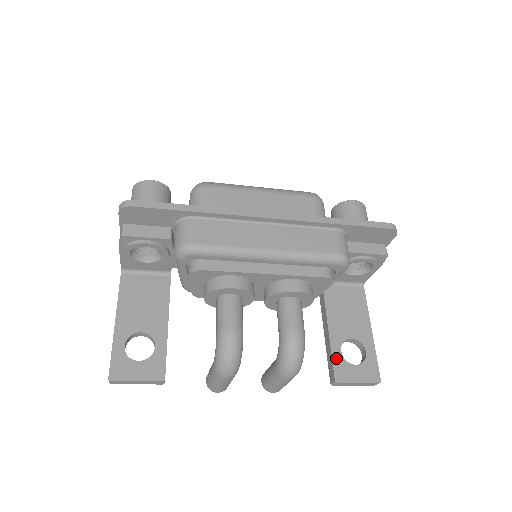
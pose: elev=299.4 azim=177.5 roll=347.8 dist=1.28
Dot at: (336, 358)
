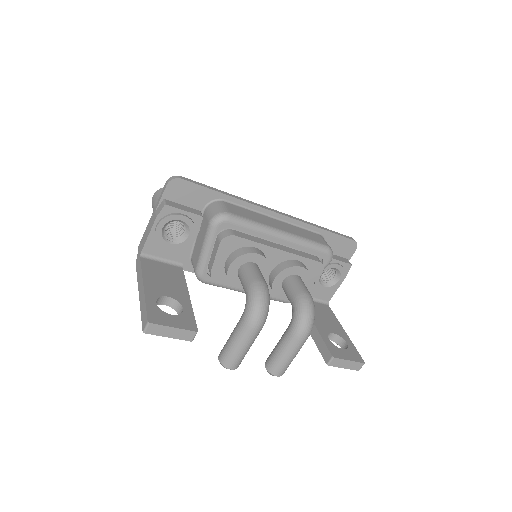
Dot at: (327, 342)
